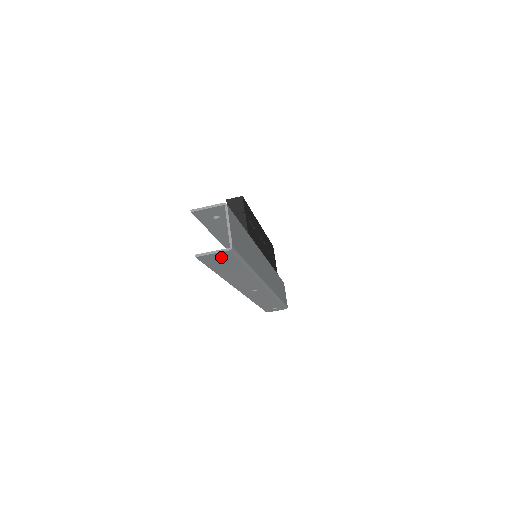
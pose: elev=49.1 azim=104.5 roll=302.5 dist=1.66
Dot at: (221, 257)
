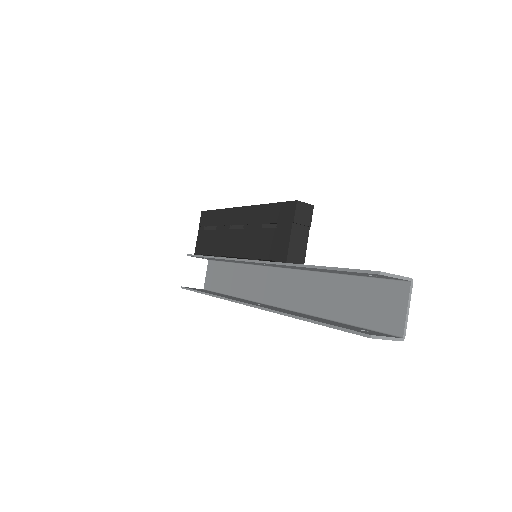
Dot at: occluded
